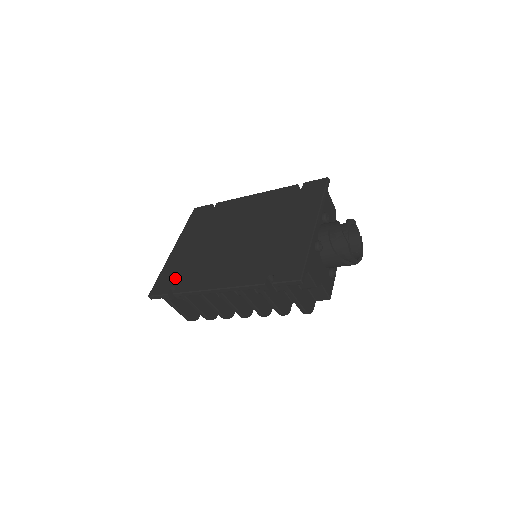
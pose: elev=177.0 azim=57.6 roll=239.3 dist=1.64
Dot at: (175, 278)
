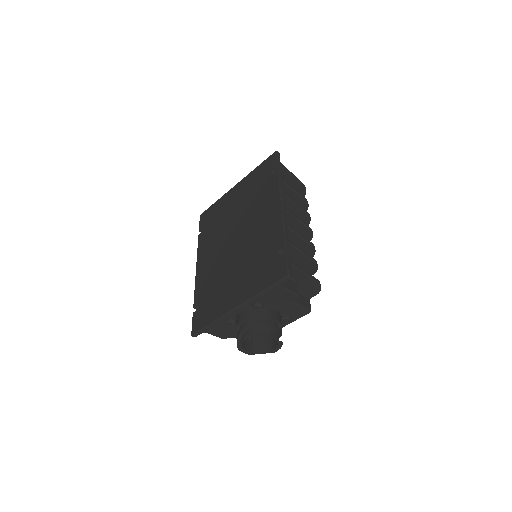
Dot at: (209, 222)
